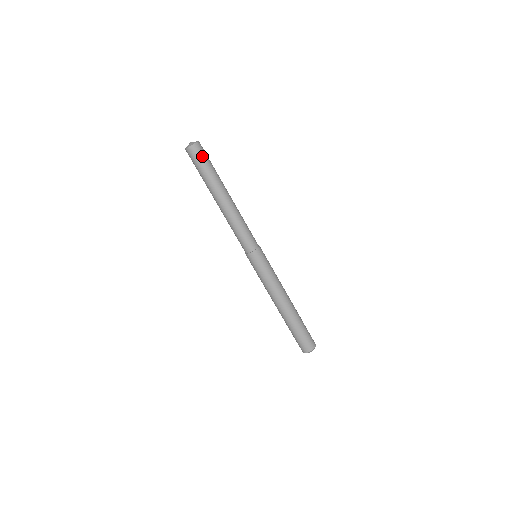
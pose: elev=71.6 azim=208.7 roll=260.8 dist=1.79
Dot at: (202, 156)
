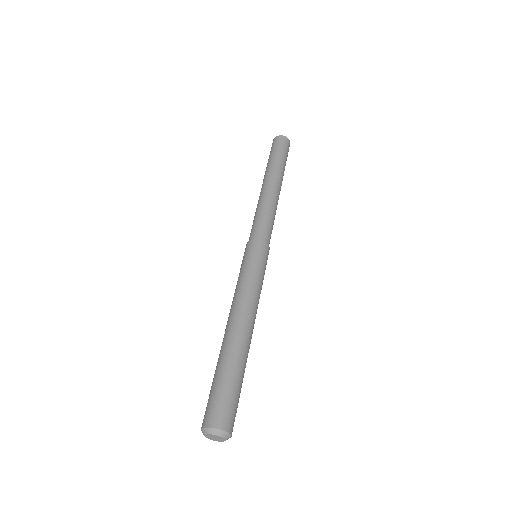
Dot at: (287, 150)
